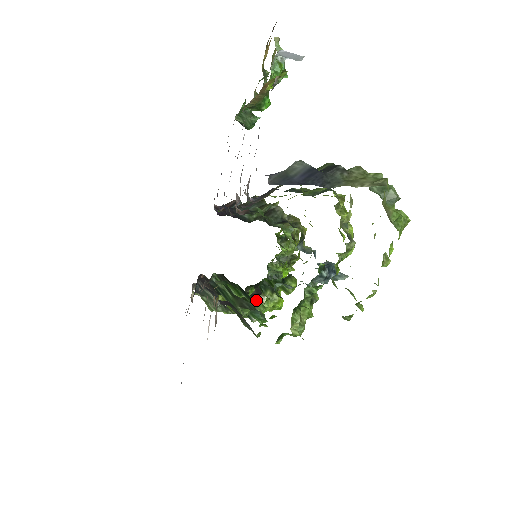
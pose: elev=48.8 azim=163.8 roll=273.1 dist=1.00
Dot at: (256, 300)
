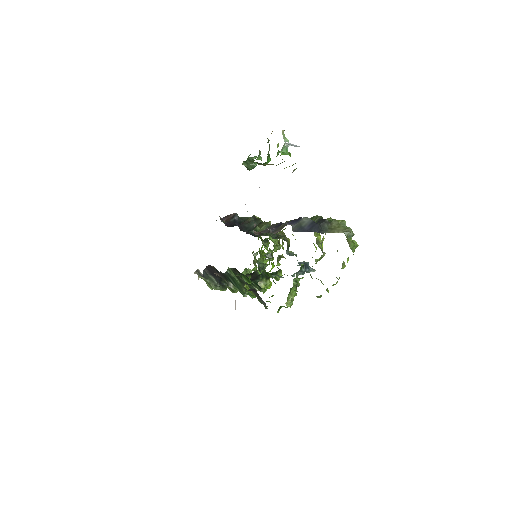
Dot at: occluded
